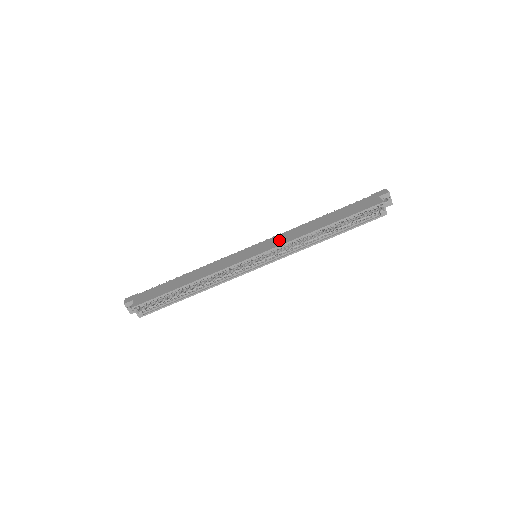
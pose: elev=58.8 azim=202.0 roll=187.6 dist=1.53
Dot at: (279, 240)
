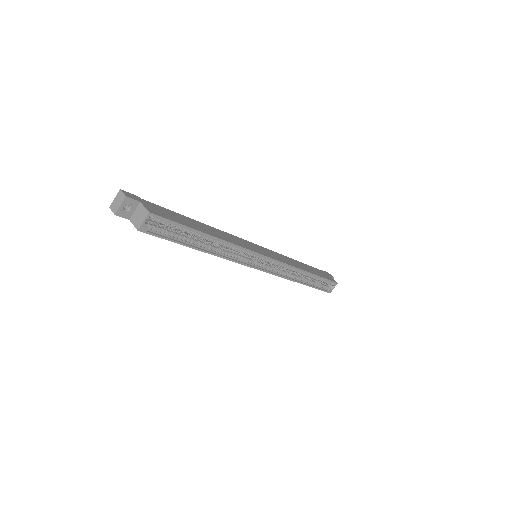
Dot at: (280, 257)
